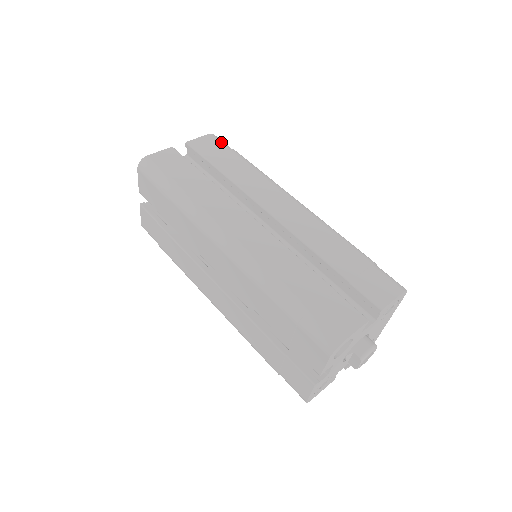
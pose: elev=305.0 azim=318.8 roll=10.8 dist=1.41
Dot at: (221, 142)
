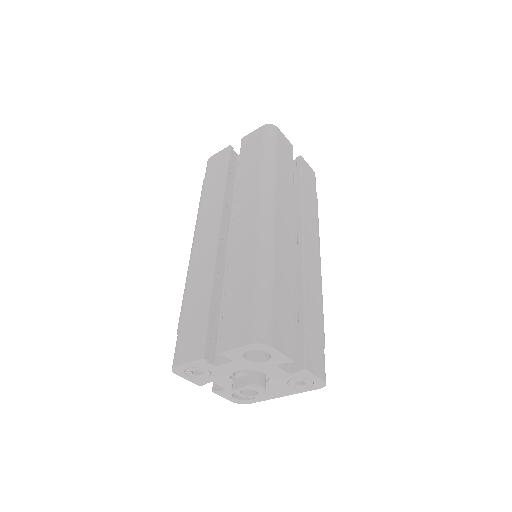
Dot at: occluded
